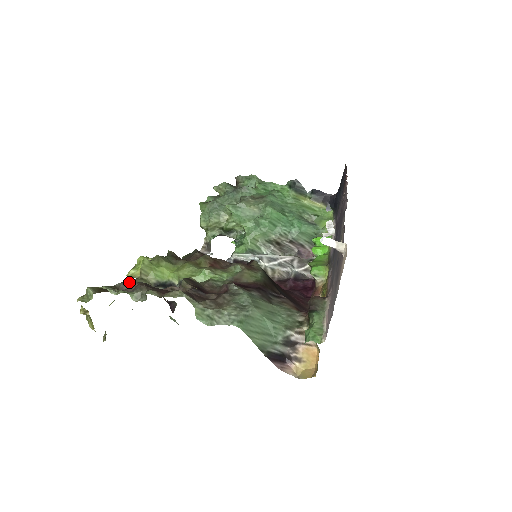
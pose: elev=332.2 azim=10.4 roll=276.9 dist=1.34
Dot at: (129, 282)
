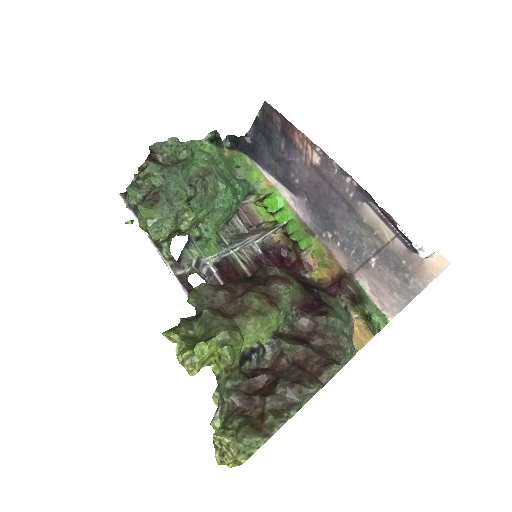
Dot at: (233, 387)
